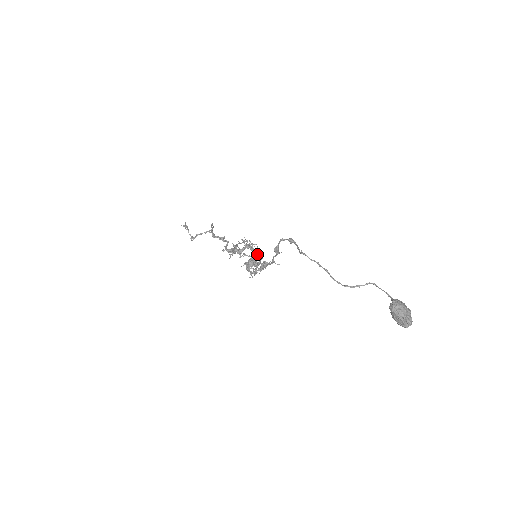
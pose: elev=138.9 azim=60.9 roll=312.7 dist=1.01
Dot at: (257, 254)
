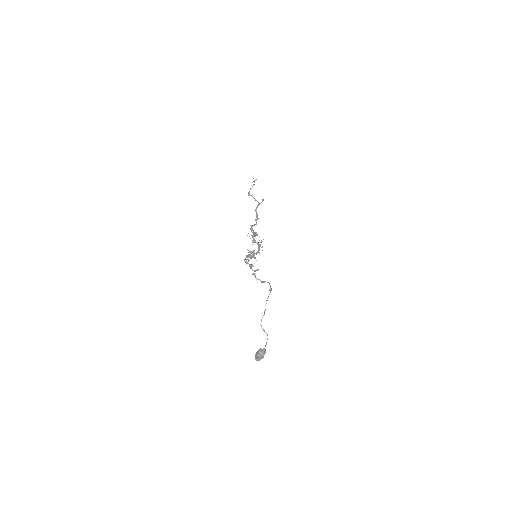
Dot at: (257, 253)
